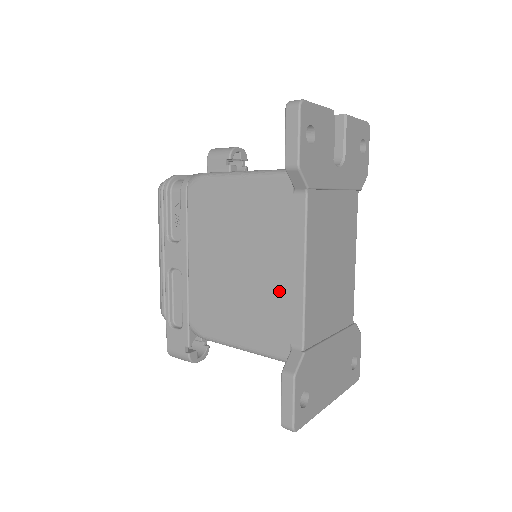
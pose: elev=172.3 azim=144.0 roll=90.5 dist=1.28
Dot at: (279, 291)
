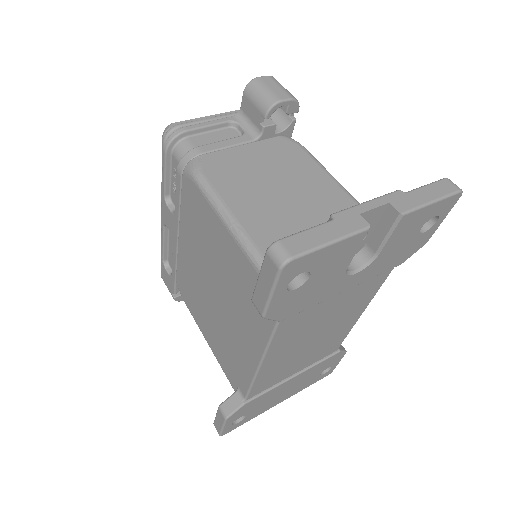
Dot at: (238, 350)
